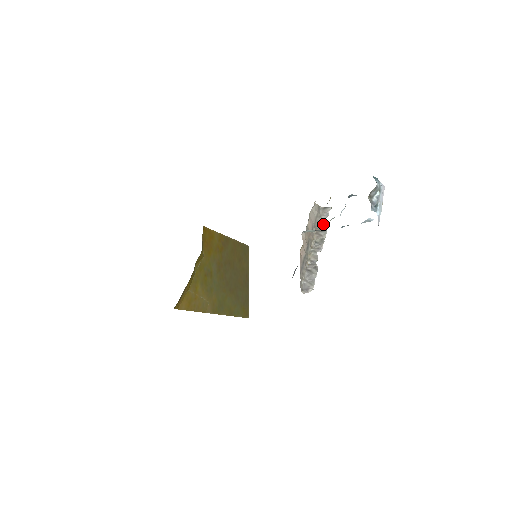
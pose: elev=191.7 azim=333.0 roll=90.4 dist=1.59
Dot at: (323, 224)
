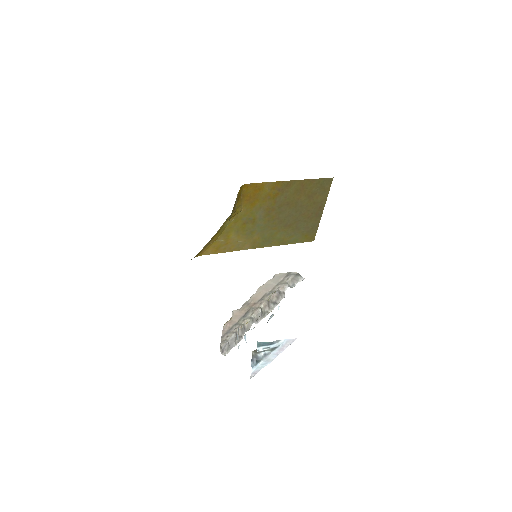
Dot at: (281, 294)
